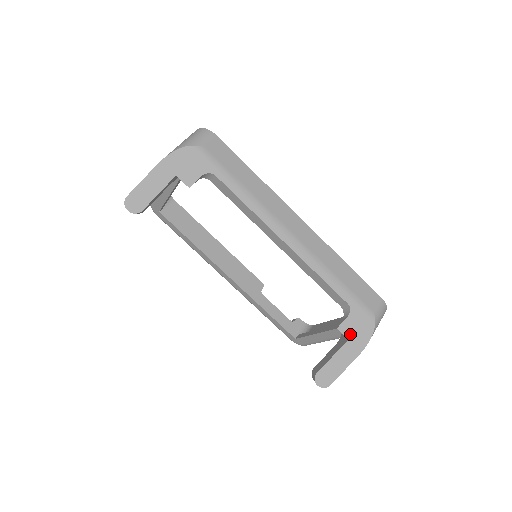
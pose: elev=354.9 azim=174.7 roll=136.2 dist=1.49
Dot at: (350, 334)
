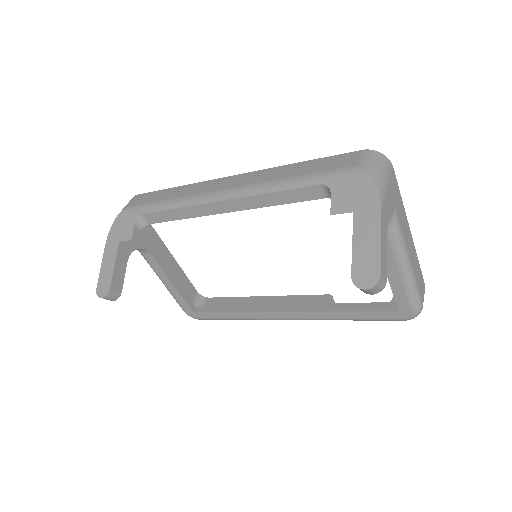
Dot at: (350, 206)
